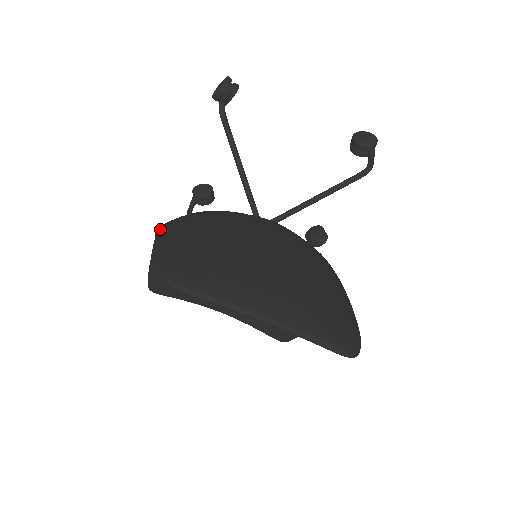
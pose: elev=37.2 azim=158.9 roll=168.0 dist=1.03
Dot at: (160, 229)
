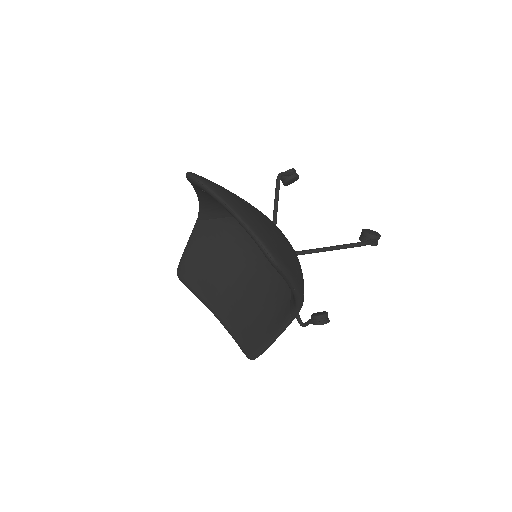
Dot at: occluded
